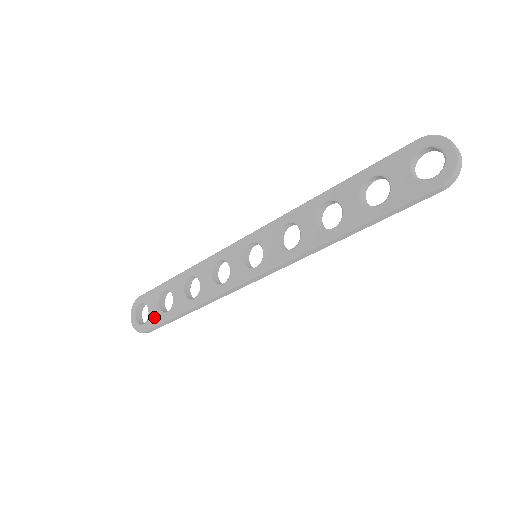
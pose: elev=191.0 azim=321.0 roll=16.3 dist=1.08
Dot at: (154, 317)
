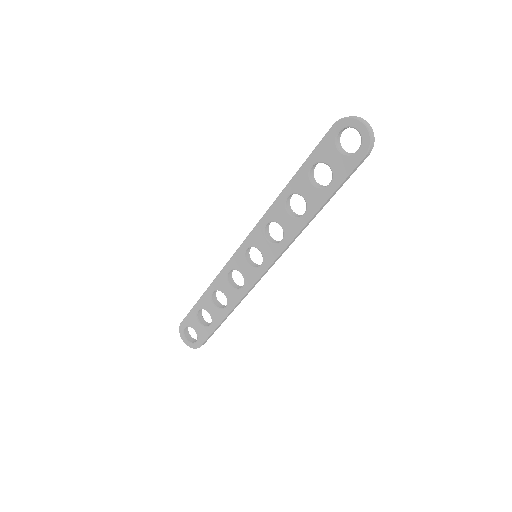
Dot at: (202, 333)
